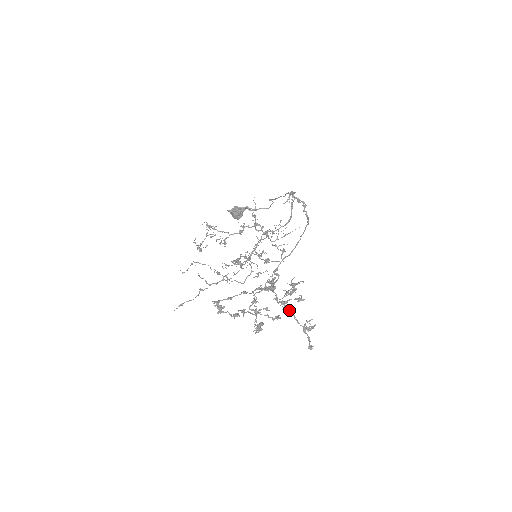
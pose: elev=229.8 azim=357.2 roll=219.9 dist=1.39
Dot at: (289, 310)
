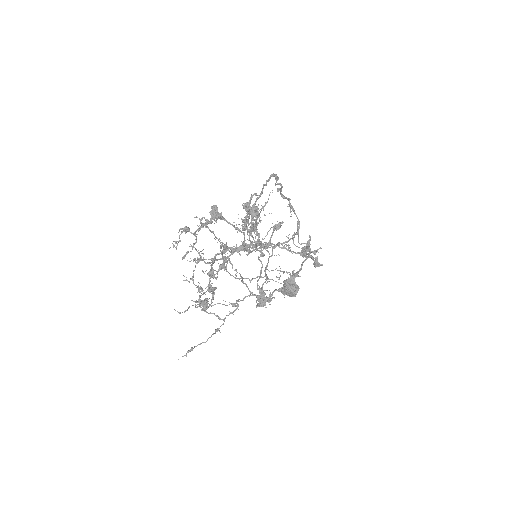
Dot at: (270, 244)
